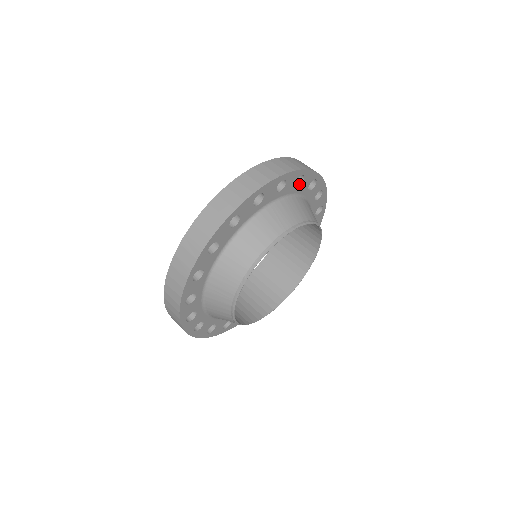
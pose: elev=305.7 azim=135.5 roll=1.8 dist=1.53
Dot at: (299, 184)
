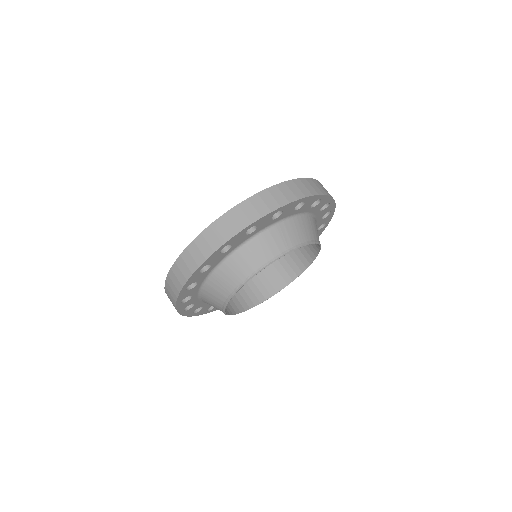
Dot at: (230, 245)
